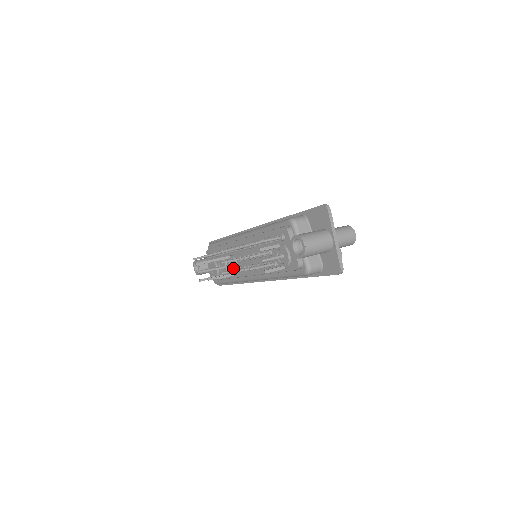
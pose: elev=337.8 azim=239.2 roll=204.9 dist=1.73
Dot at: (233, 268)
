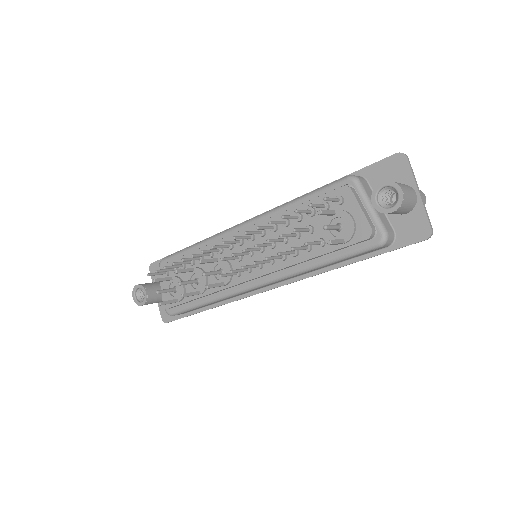
Dot at: occluded
